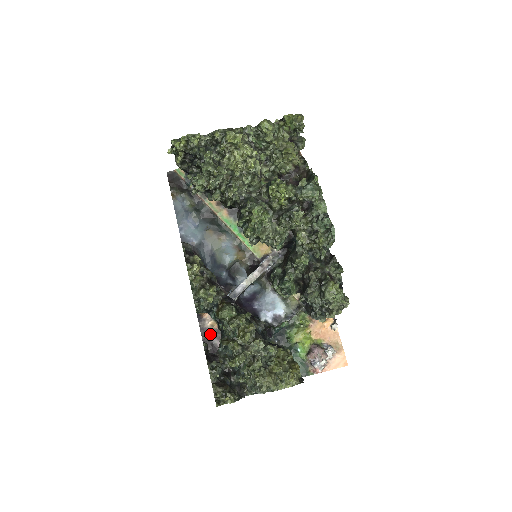
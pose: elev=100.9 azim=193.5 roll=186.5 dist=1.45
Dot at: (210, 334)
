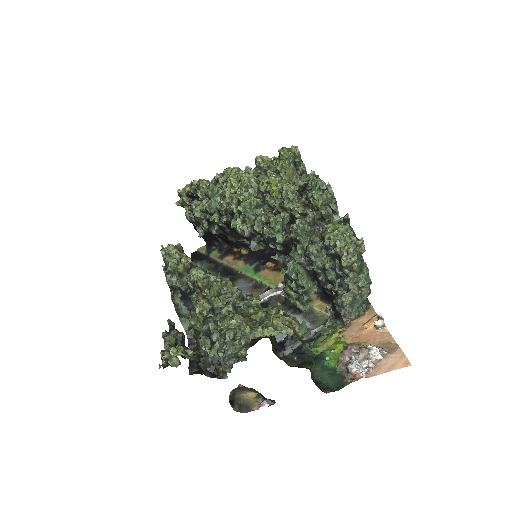
Dot at: occluded
